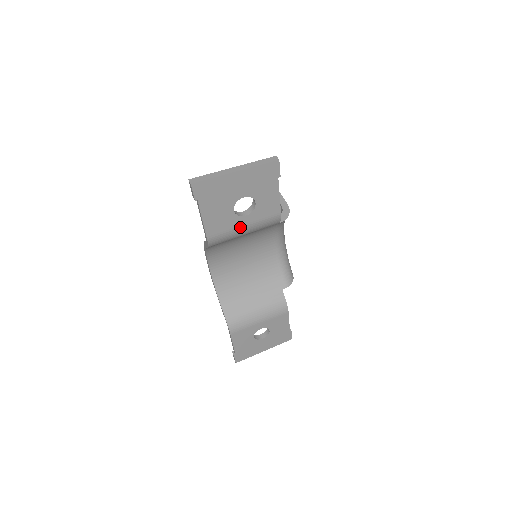
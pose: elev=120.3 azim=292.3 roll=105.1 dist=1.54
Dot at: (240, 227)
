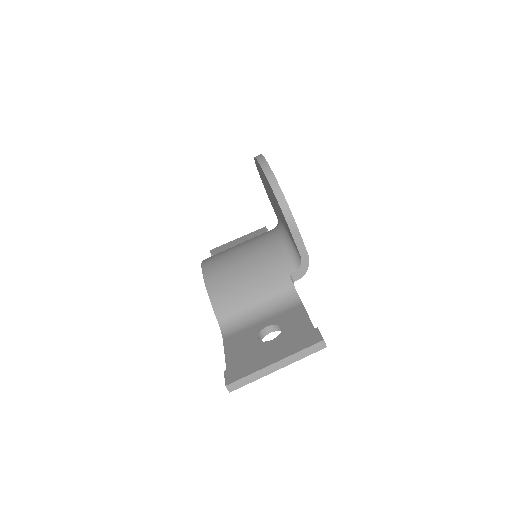
Dot at: occluded
